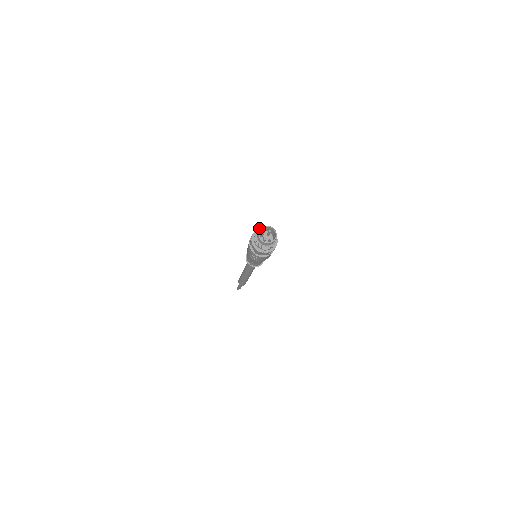
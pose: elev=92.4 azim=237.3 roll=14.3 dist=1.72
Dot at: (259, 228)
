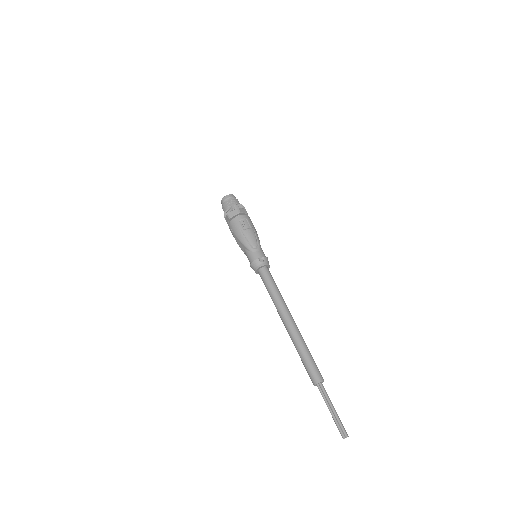
Dot at: occluded
